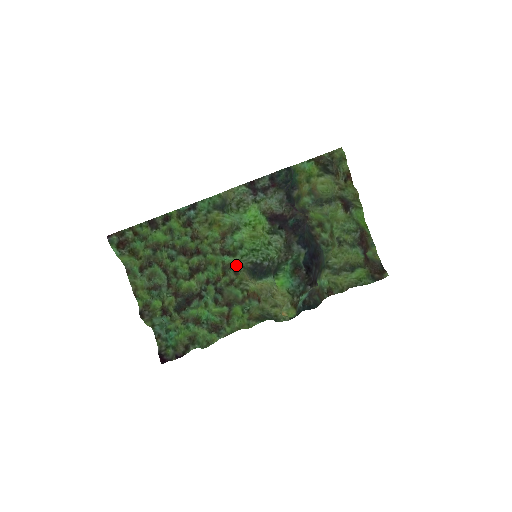
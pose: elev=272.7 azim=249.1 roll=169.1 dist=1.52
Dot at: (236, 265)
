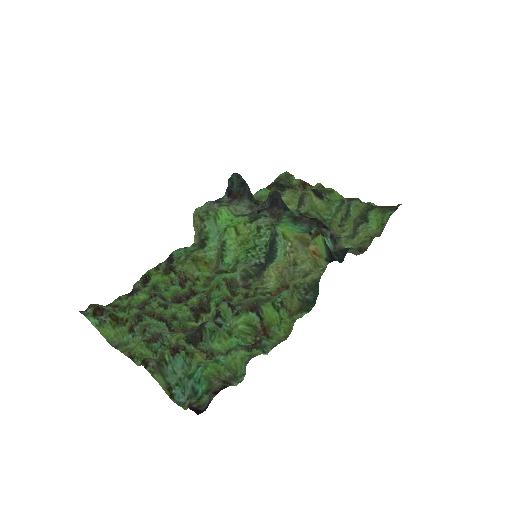
Dot at: (242, 282)
